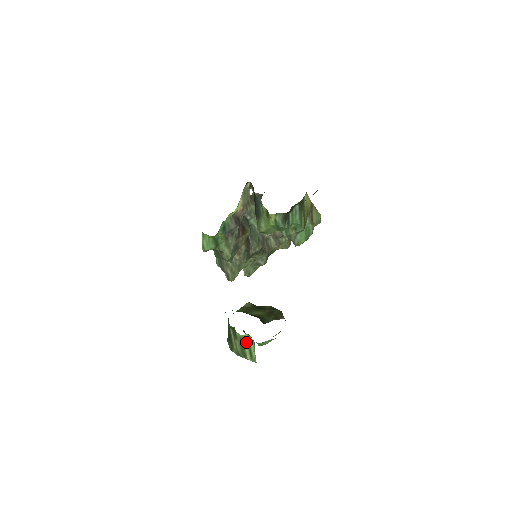
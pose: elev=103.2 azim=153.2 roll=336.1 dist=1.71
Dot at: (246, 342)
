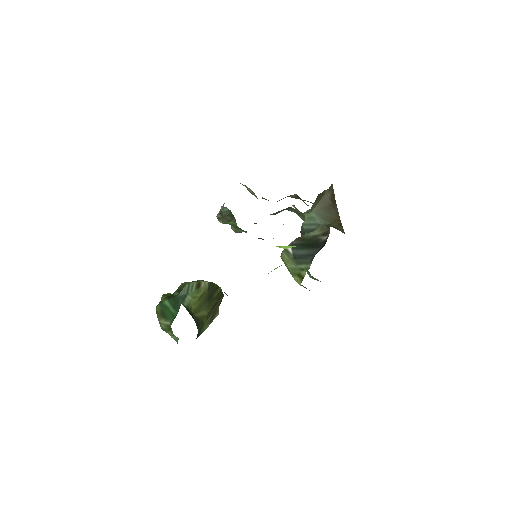
Dot at: occluded
